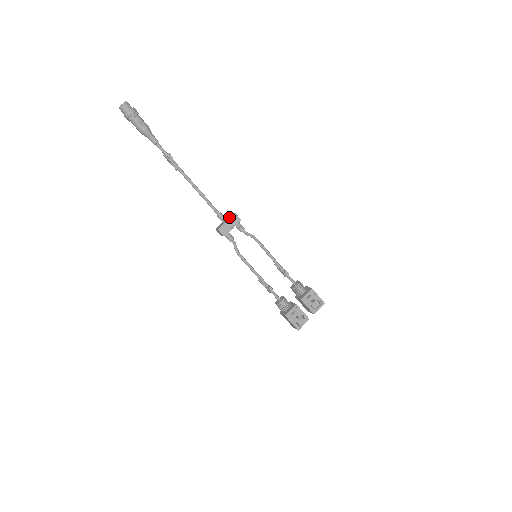
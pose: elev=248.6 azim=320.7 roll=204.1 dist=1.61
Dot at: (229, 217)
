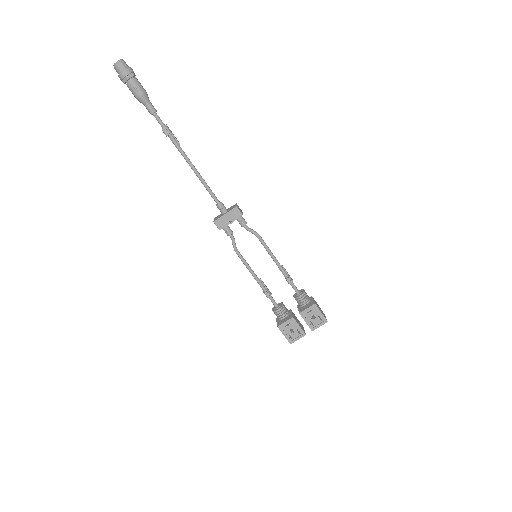
Dot at: (230, 209)
